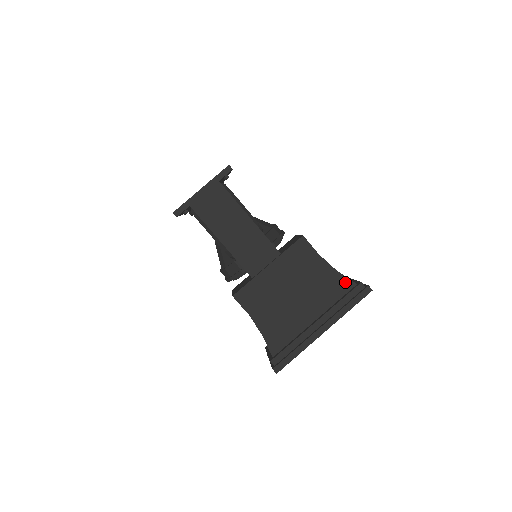
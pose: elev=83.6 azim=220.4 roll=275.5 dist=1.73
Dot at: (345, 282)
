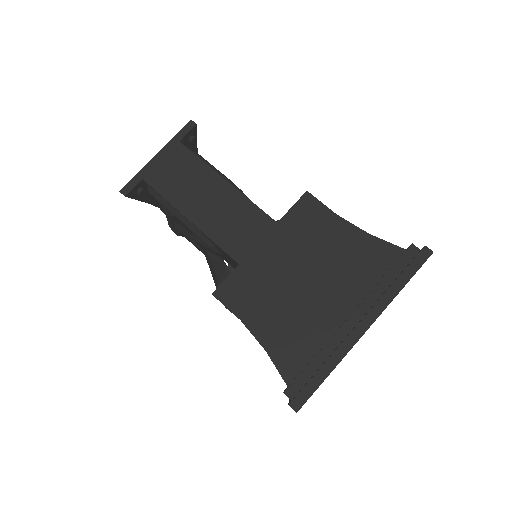
Dot at: (386, 249)
